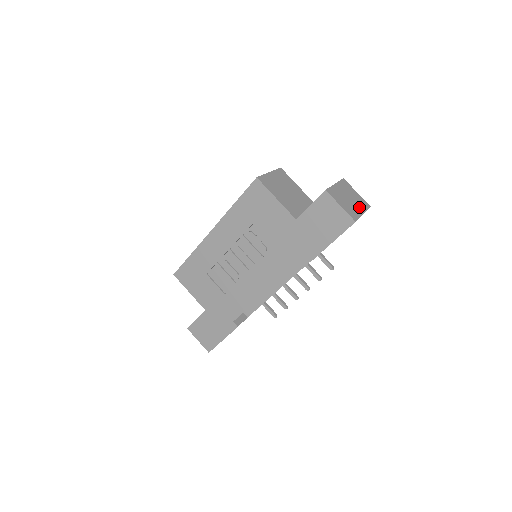
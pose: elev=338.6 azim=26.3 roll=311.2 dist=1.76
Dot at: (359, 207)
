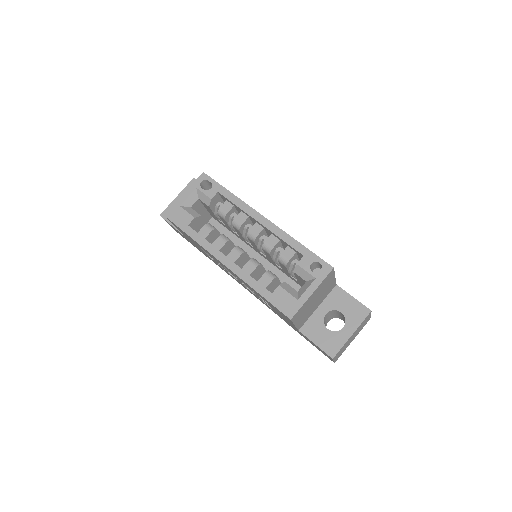
Dot at: occluded
